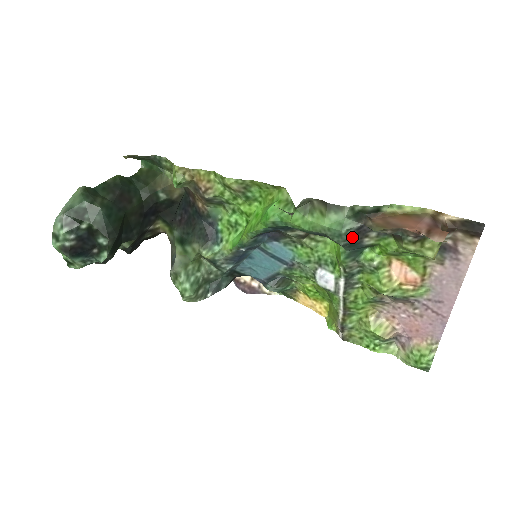
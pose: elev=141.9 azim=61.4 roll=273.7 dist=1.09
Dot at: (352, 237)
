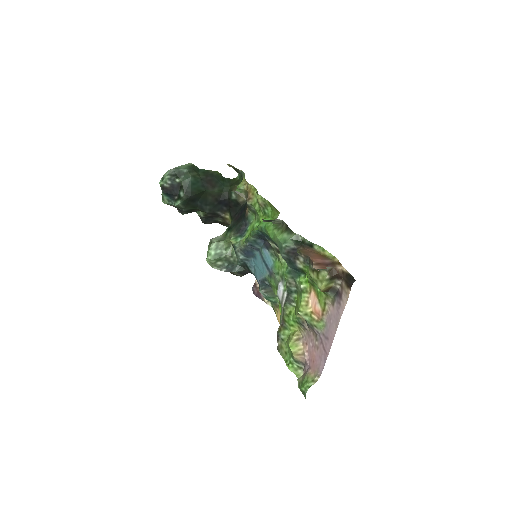
Dot at: (289, 253)
